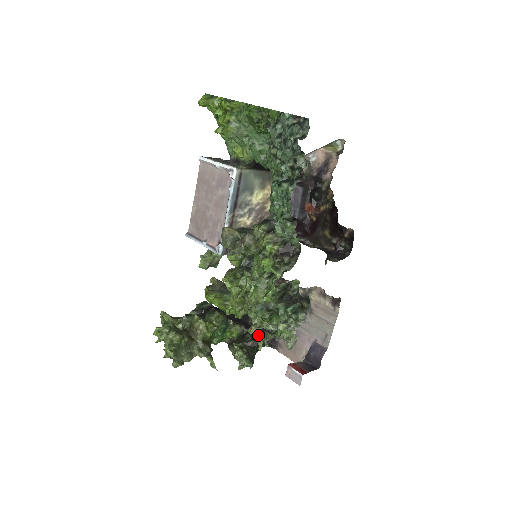
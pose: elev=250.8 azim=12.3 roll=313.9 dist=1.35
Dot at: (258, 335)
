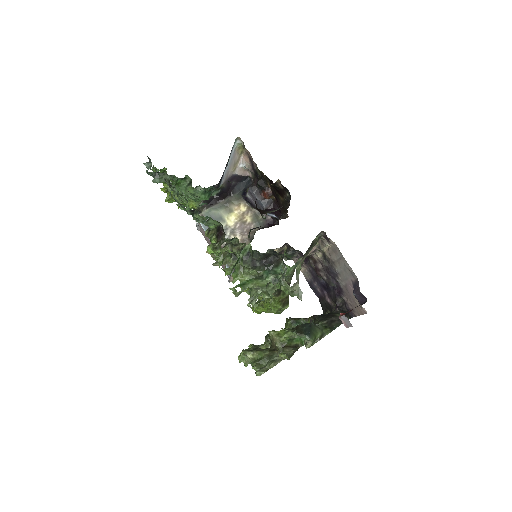
Dot at: (248, 303)
